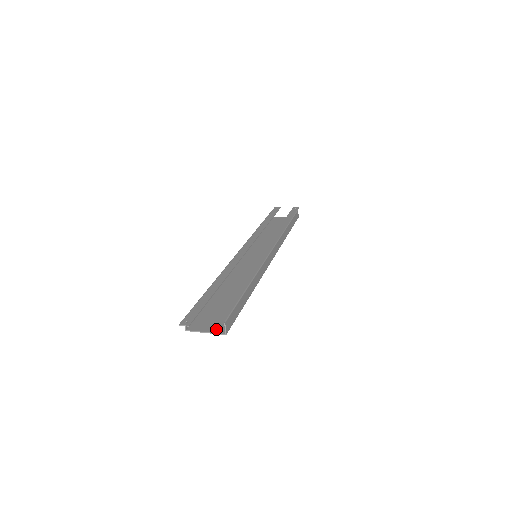
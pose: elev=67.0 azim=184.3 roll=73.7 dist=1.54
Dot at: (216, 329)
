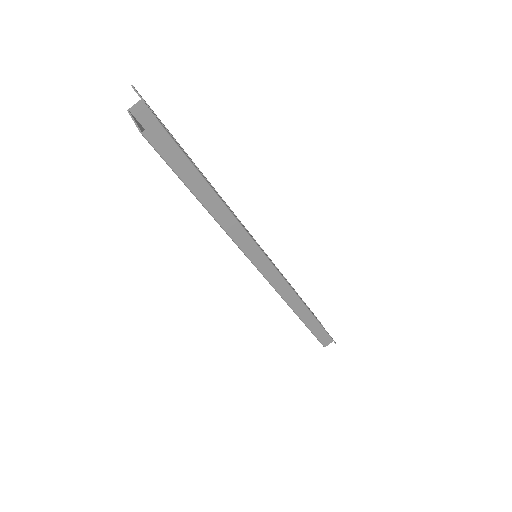
Dot at: occluded
